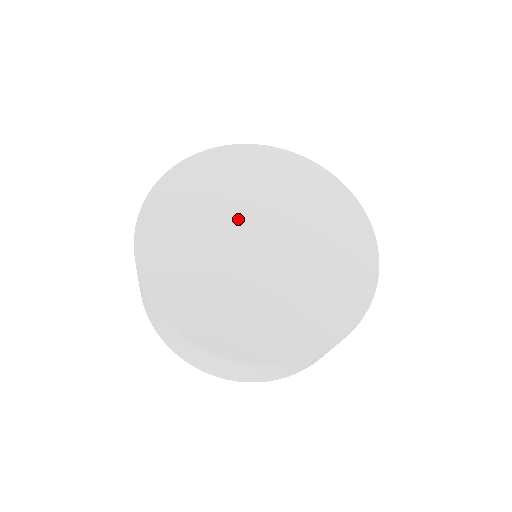
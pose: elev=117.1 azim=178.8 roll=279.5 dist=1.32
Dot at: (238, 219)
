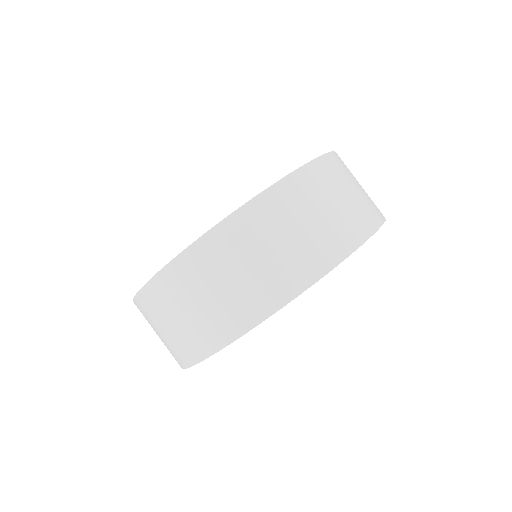
Dot at: occluded
